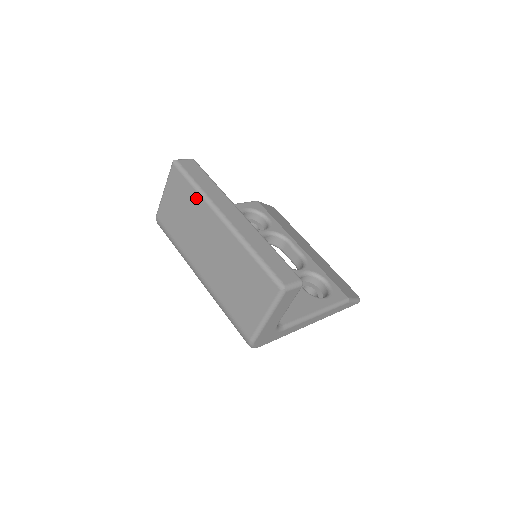
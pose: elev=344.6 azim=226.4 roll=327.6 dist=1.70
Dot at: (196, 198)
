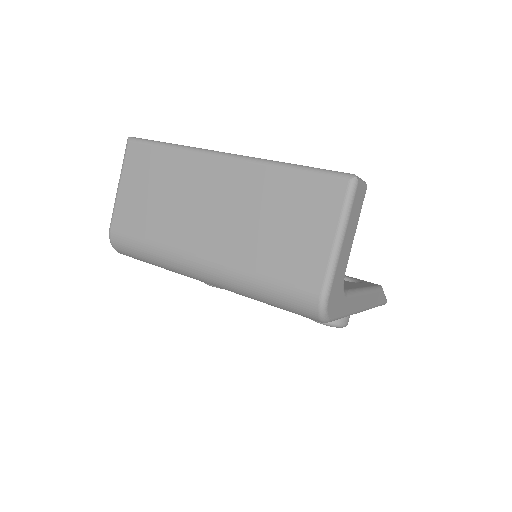
Dot at: (175, 157)
